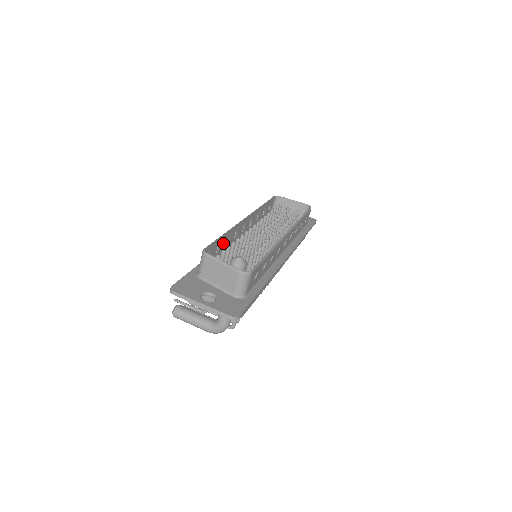
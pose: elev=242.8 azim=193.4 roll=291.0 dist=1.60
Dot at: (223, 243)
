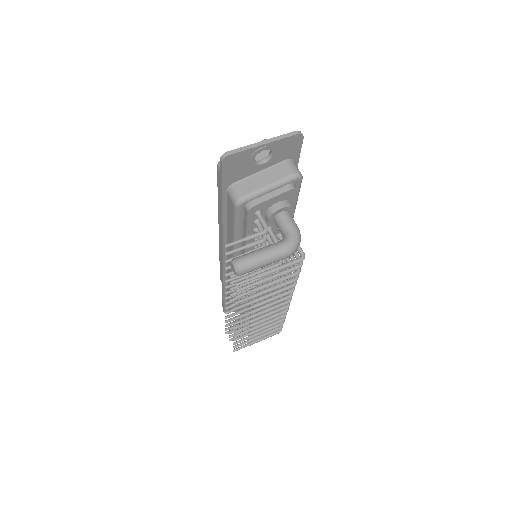
Dot at: occluded
